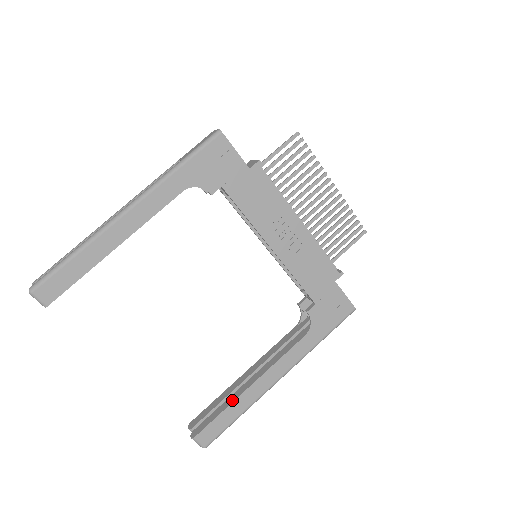
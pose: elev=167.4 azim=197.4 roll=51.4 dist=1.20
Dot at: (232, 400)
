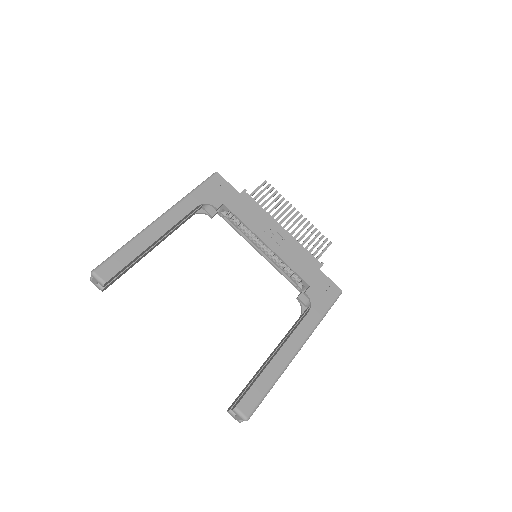
Dot at: (262, 370)
